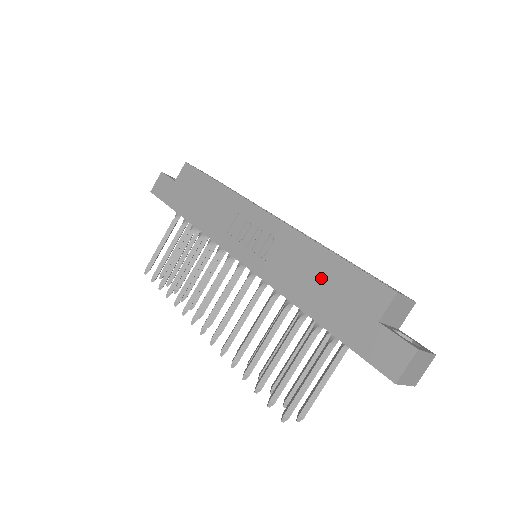
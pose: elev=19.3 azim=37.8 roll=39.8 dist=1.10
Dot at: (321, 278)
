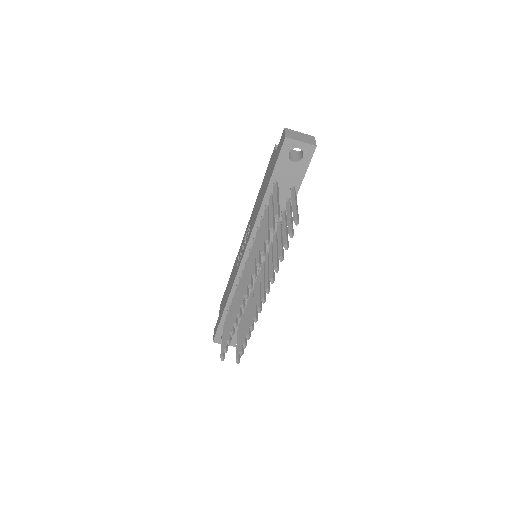
Dot at: (261, 192)
